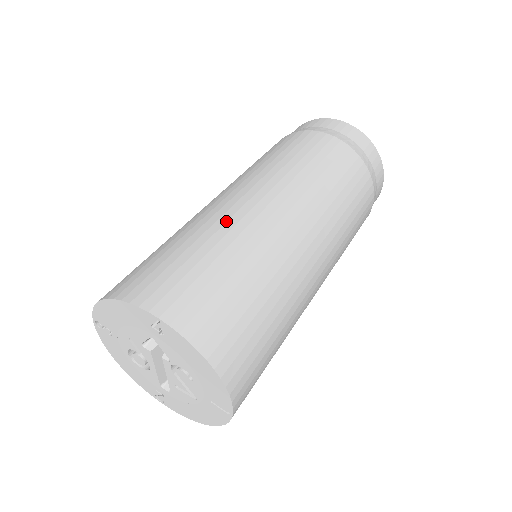
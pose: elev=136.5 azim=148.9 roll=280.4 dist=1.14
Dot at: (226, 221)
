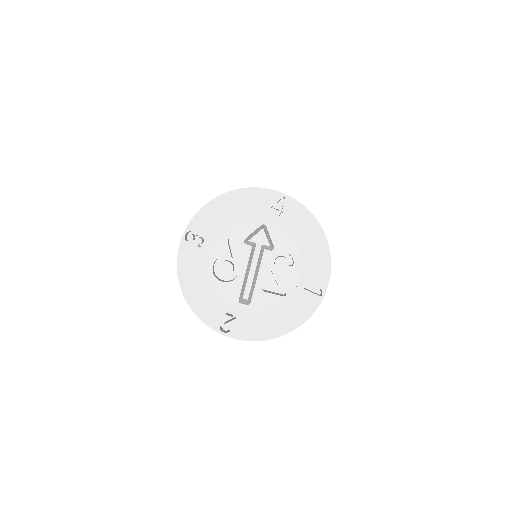
Dot at: occluded
